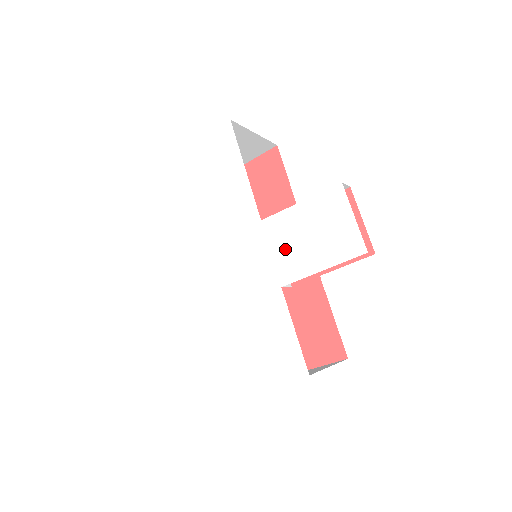
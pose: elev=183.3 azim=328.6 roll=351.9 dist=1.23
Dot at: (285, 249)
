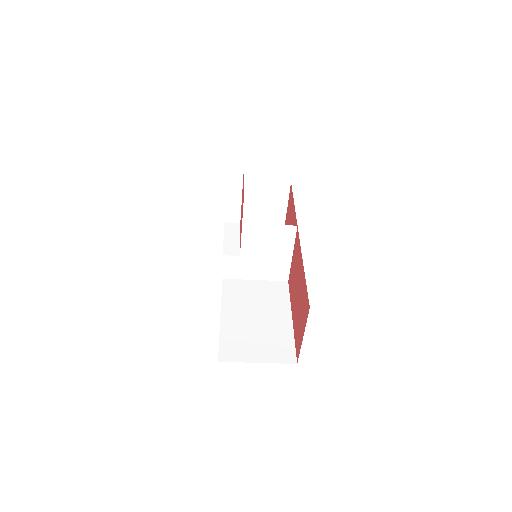
Dot at: occluded
